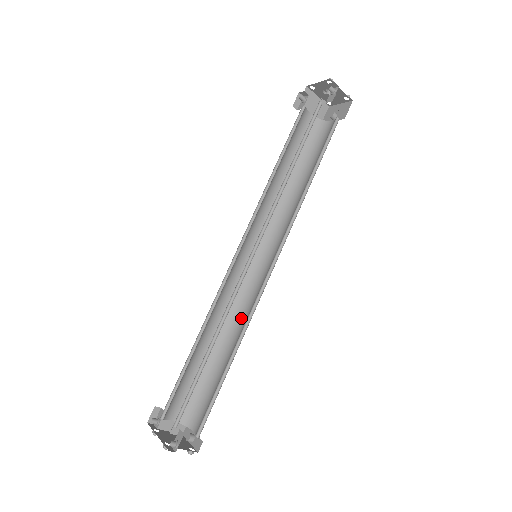
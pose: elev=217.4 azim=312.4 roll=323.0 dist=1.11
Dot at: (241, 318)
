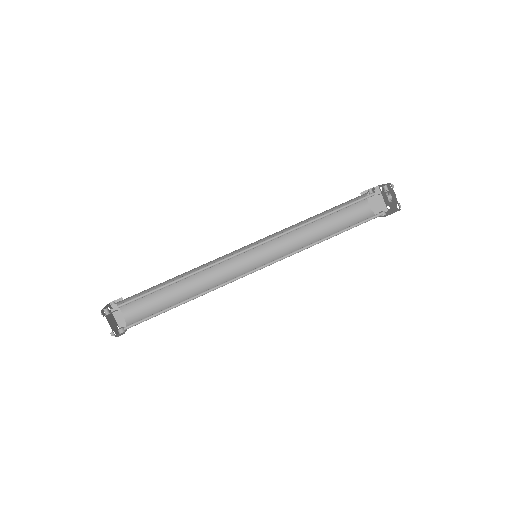
Dot at: occluded
